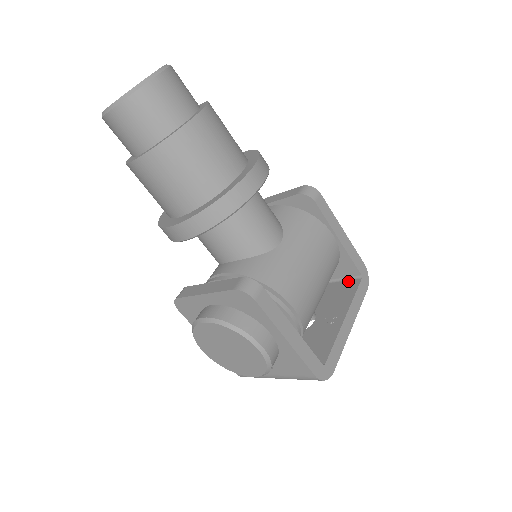
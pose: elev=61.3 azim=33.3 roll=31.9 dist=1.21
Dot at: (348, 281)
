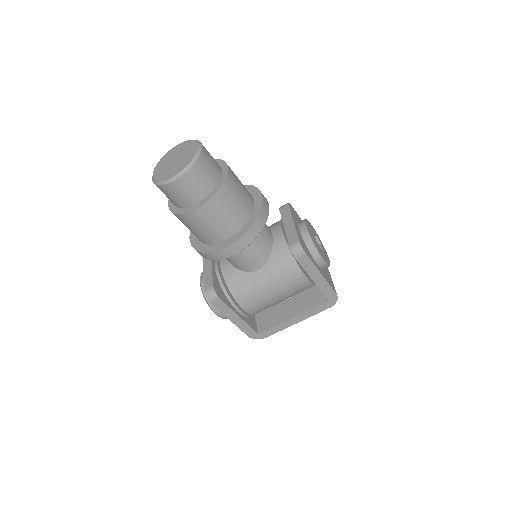
Dot at: (323, 294)
